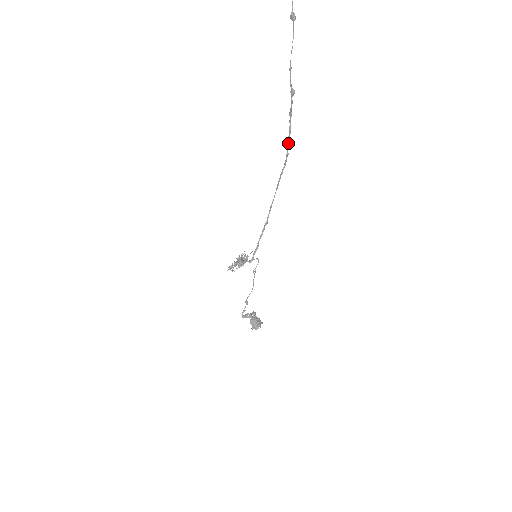
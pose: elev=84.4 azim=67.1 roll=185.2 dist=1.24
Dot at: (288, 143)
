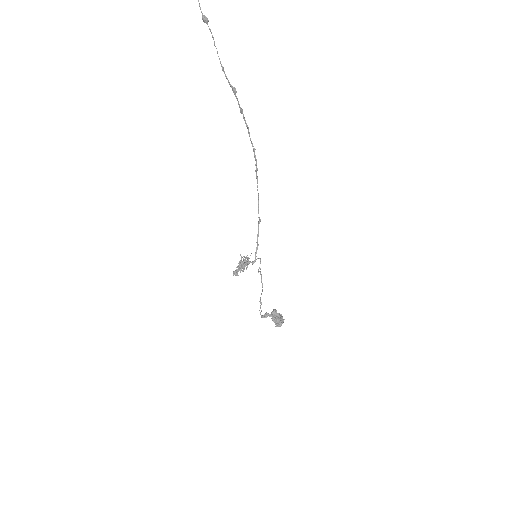
Dot at: (250, 139)
